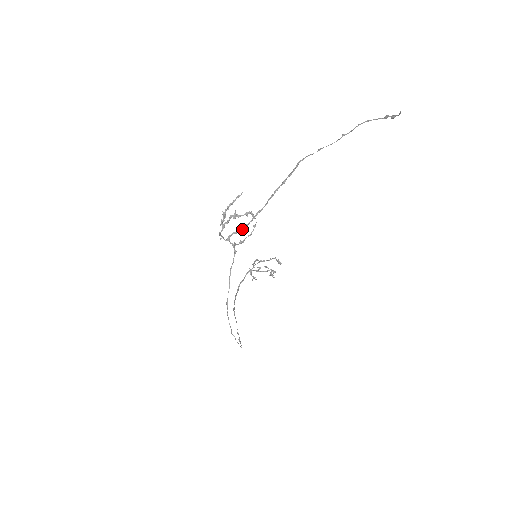
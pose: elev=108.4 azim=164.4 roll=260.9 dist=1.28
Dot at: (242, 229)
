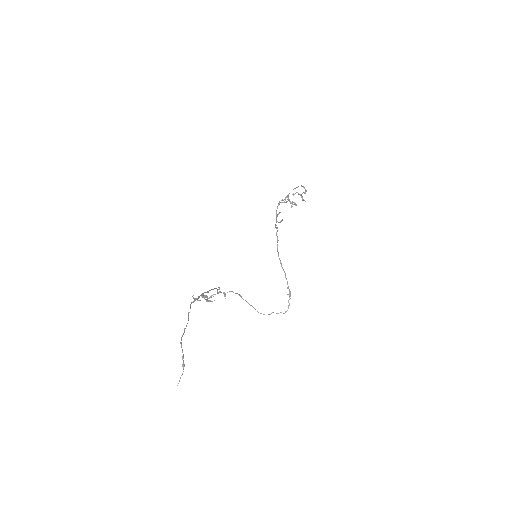
Dot at: (219, 288)
